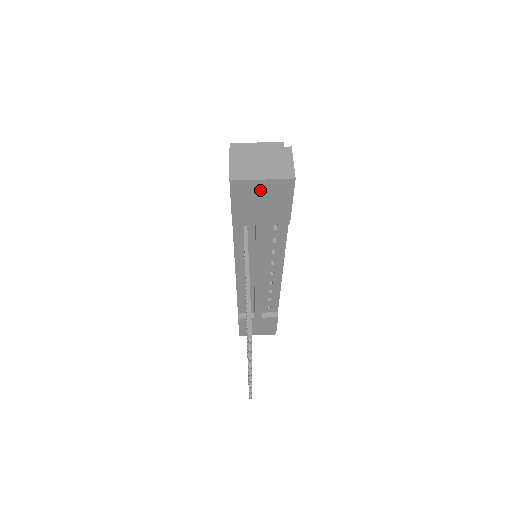
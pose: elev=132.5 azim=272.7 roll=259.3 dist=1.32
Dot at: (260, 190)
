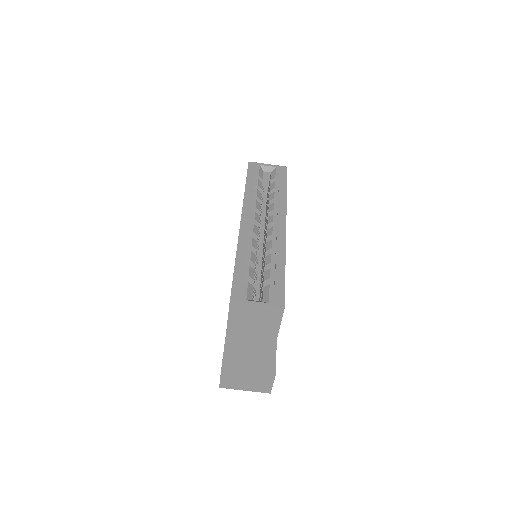
Dot at: occluded
